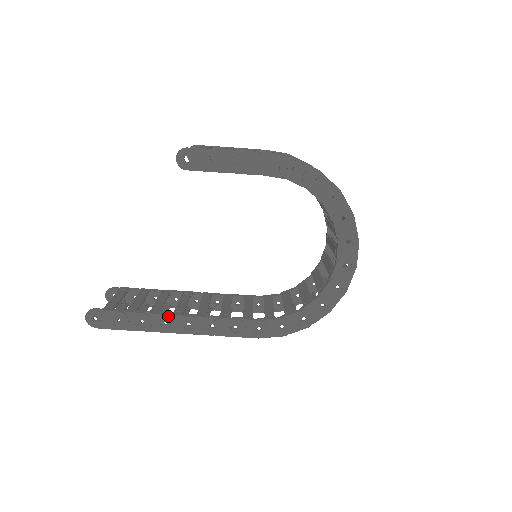
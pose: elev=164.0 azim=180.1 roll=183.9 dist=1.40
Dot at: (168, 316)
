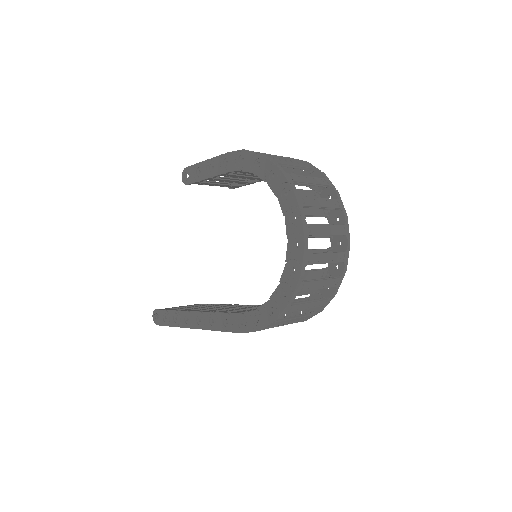
Dot at: (188, 312)
